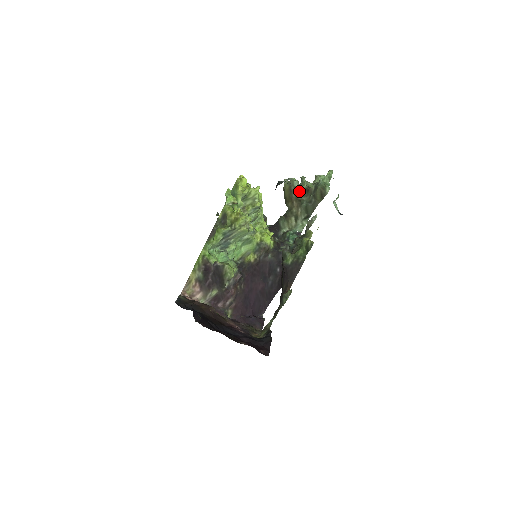
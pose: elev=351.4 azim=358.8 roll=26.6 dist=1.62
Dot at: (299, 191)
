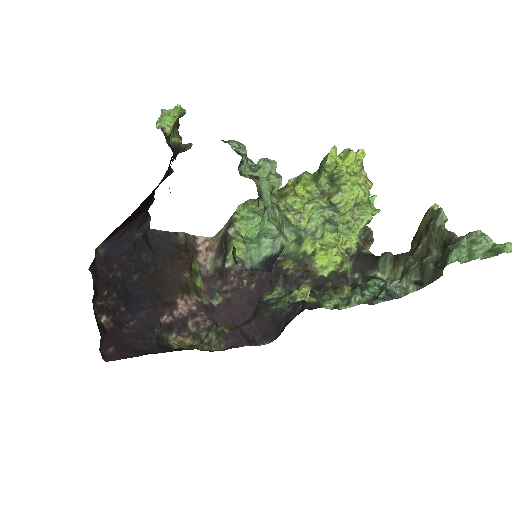
Dot at: (438, 236)
